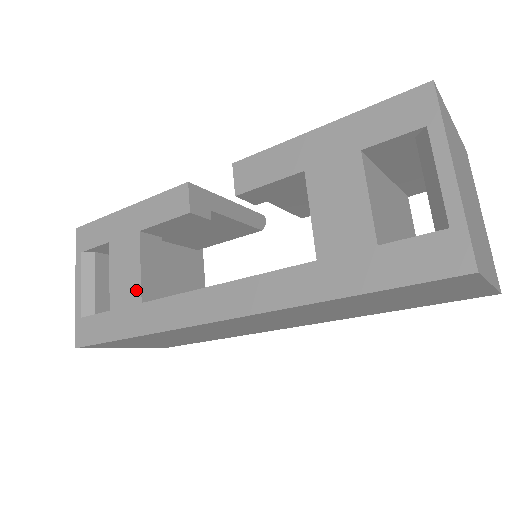
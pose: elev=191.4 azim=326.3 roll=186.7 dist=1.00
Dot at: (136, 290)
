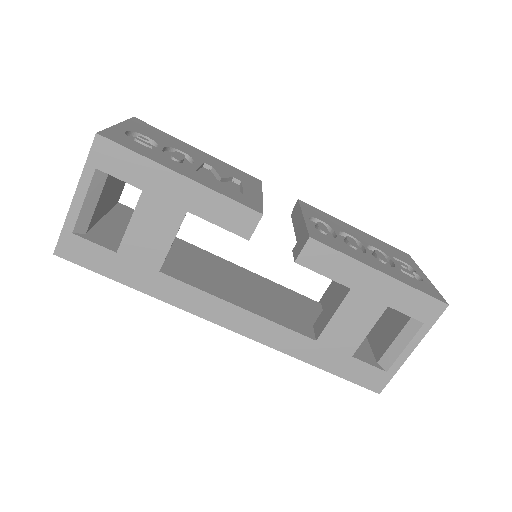
Dot at: (158, 258)
